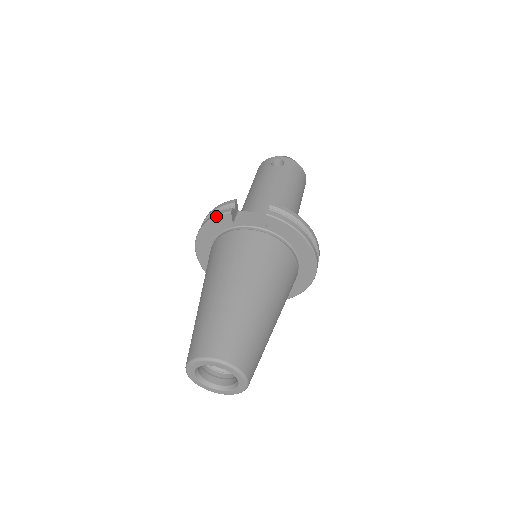
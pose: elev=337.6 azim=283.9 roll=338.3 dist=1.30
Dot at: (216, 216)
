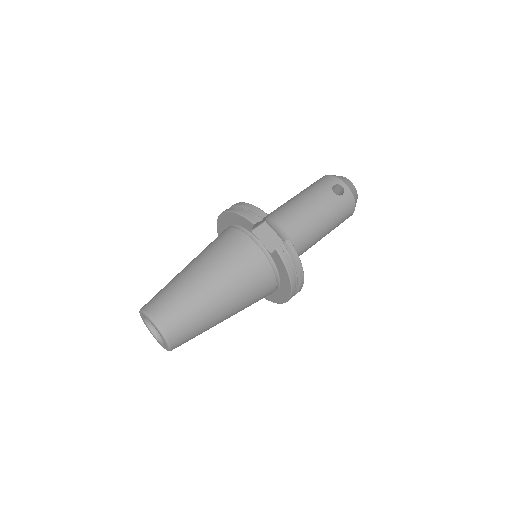
Dot at: (243, 216)
